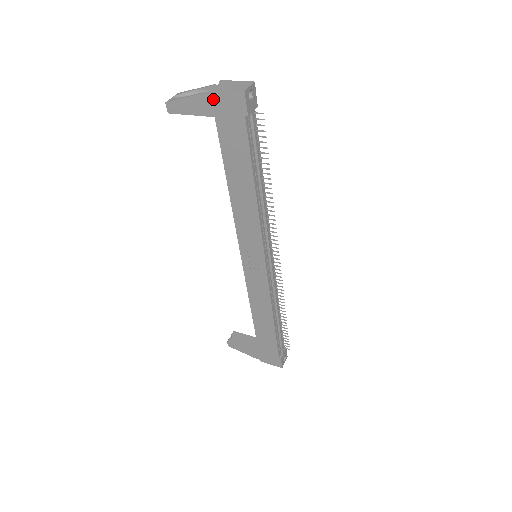
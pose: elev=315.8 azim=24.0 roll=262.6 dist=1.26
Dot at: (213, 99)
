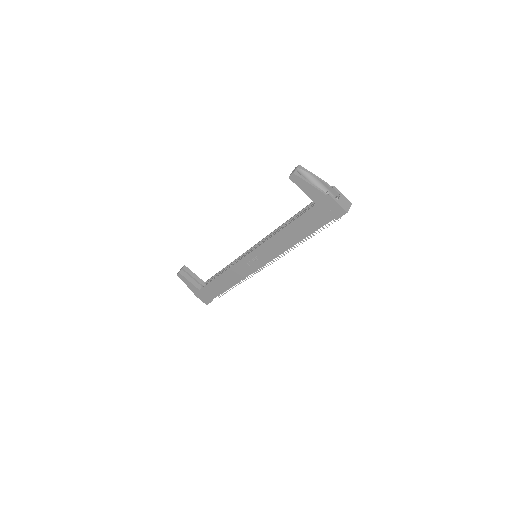
Dot at: (325, 199)
